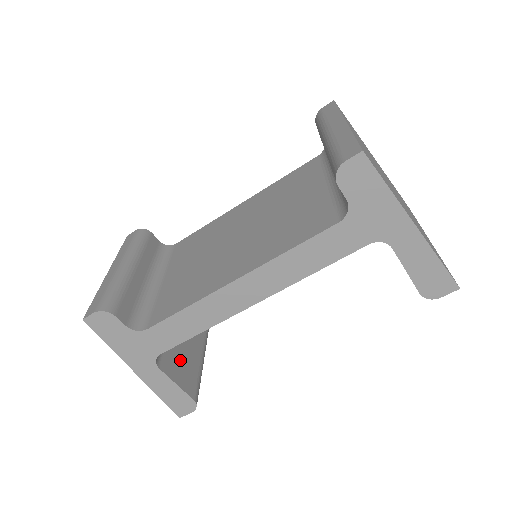
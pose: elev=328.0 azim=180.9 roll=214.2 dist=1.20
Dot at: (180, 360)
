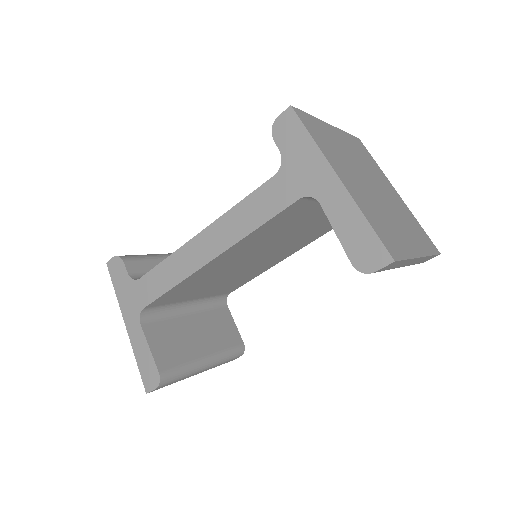
Dot at: (170, 340)
